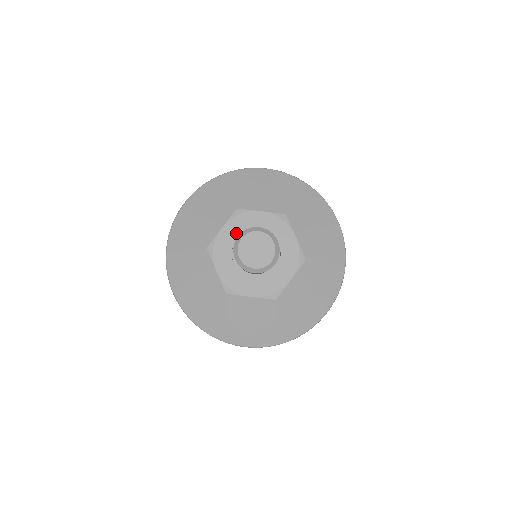
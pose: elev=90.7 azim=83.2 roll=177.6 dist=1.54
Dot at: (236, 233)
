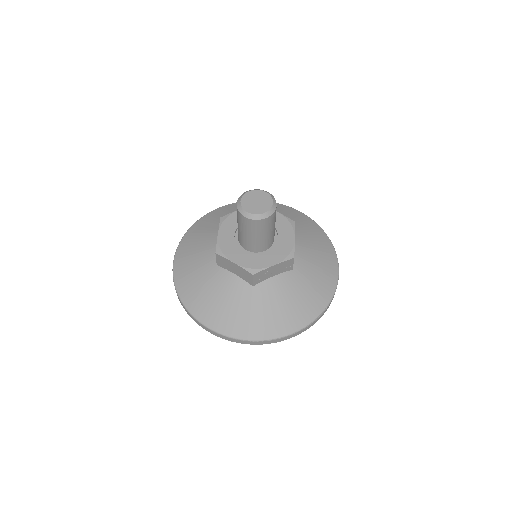
Dot at: occluded
